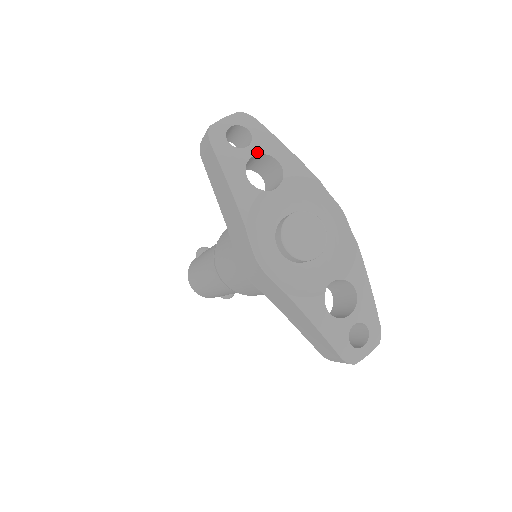
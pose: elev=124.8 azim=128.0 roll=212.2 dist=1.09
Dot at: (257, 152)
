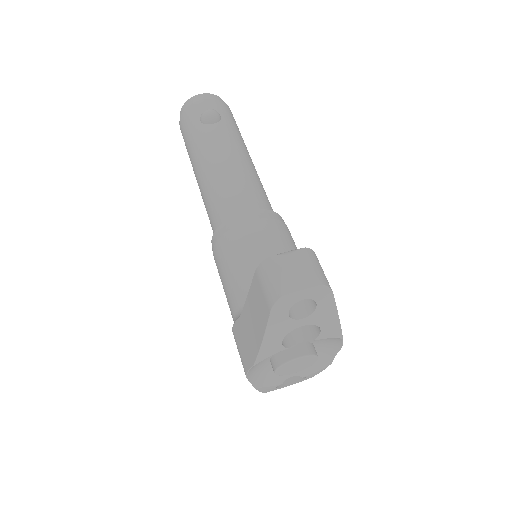
Dot at: (308, 323)
